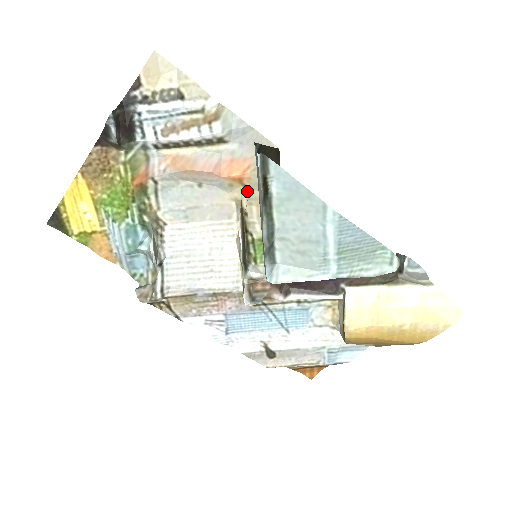
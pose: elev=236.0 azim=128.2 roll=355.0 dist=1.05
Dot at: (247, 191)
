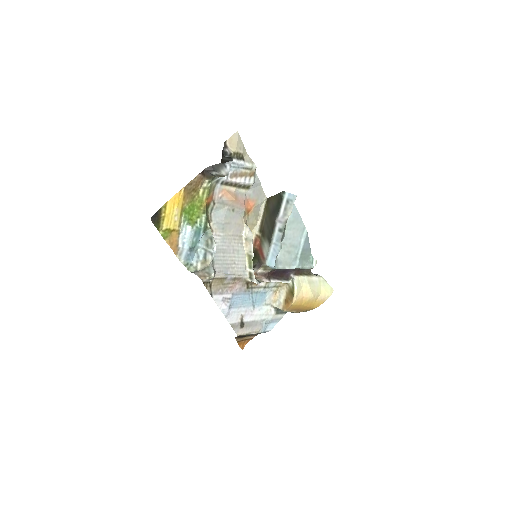
Dot at: (248, 219)
